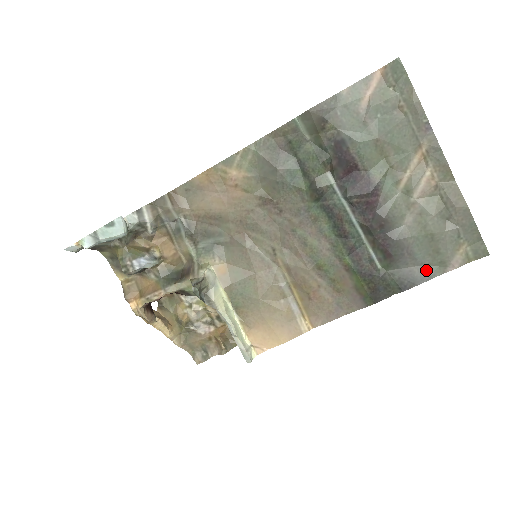
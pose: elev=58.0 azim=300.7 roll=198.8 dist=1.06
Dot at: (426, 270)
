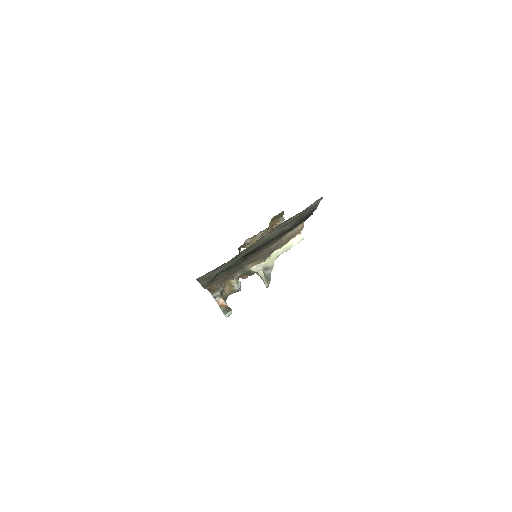
Dot at: (312, 207)
